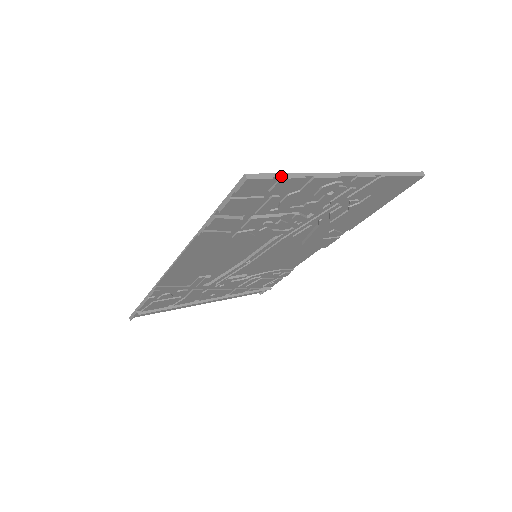
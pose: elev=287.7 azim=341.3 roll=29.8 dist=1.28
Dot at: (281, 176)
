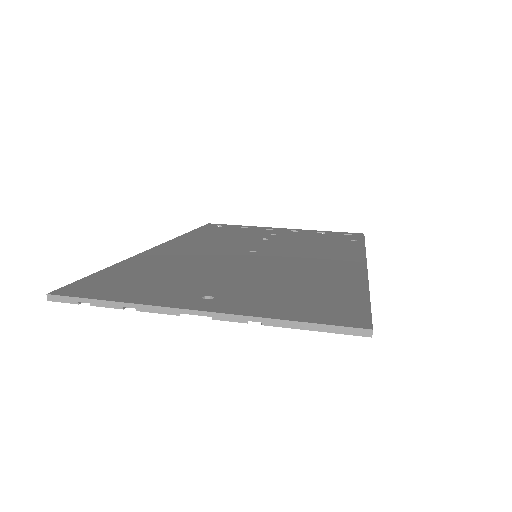
Dot at: (90, 302)
